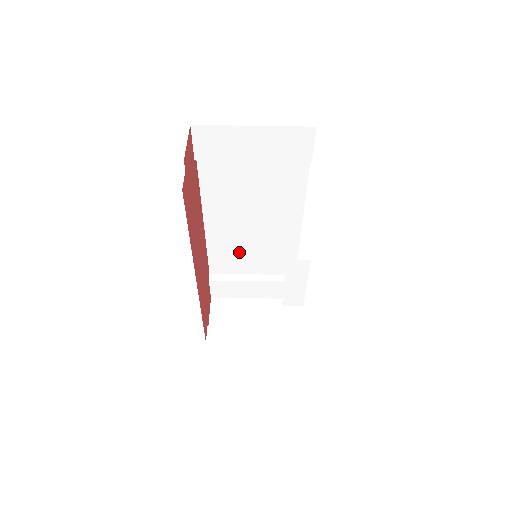
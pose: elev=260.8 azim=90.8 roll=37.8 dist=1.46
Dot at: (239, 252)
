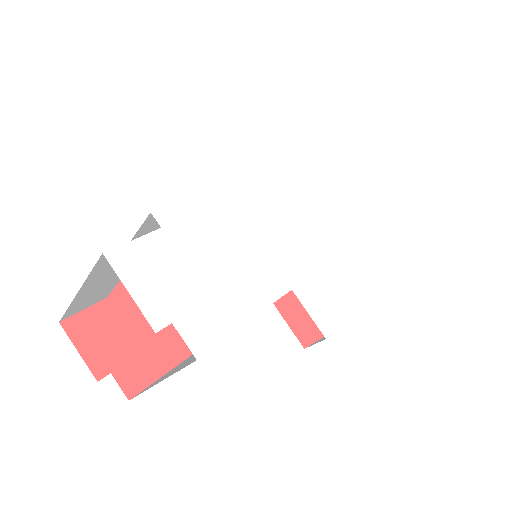
Dot at: occluded
